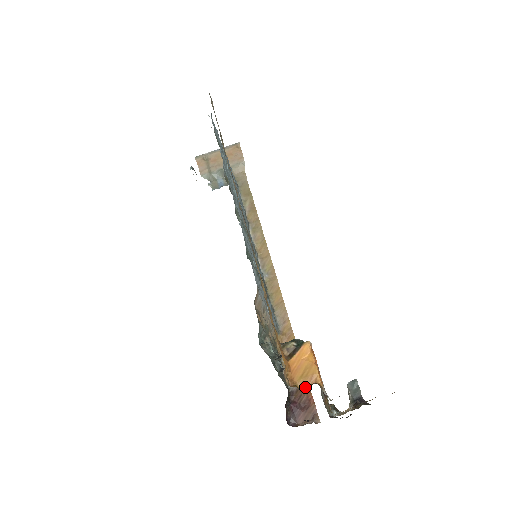
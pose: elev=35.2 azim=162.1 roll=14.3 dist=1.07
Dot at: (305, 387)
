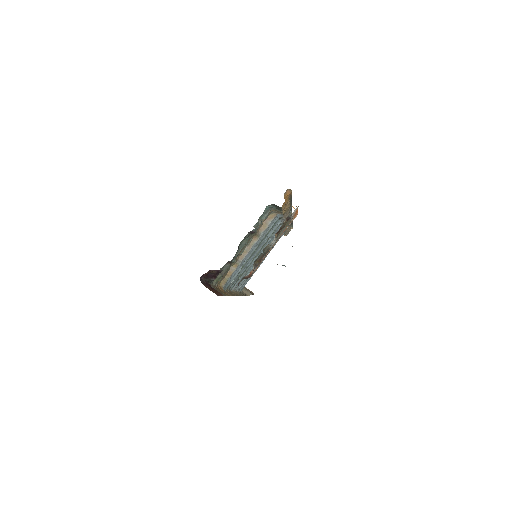
Dot at: occluded
